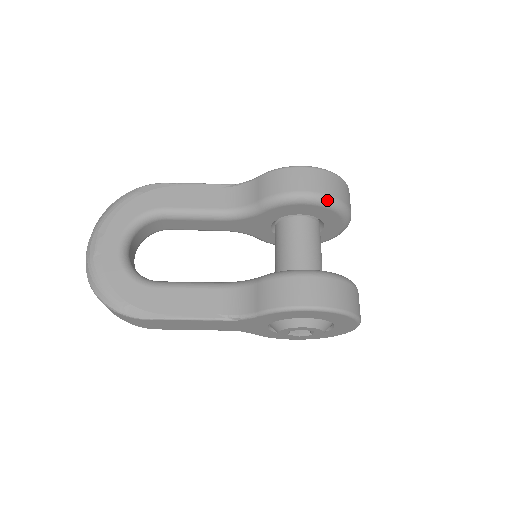
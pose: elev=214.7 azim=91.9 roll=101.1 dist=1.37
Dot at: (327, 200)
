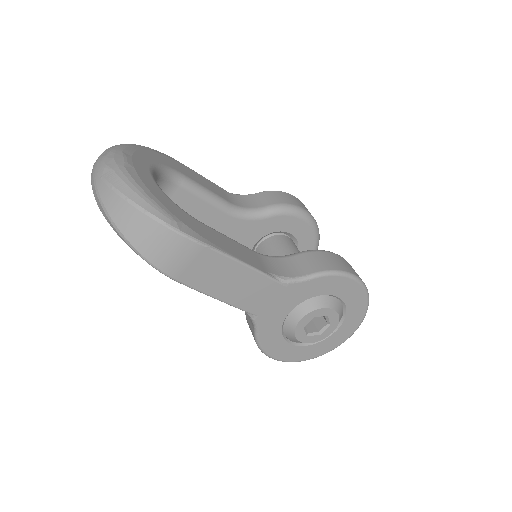
Dot at: (317, 226)
